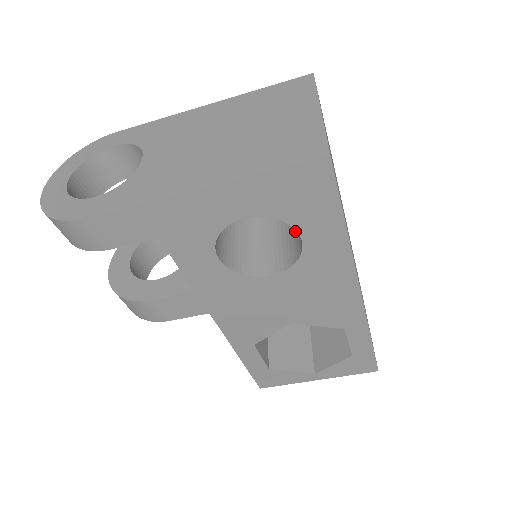
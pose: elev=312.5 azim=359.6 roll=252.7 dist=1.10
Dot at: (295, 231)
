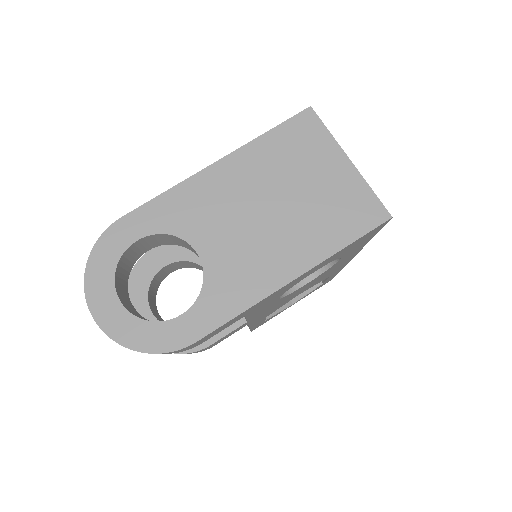
Dot at: occluded
